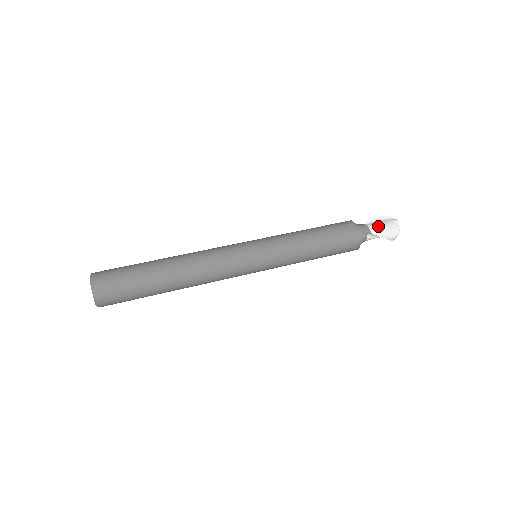
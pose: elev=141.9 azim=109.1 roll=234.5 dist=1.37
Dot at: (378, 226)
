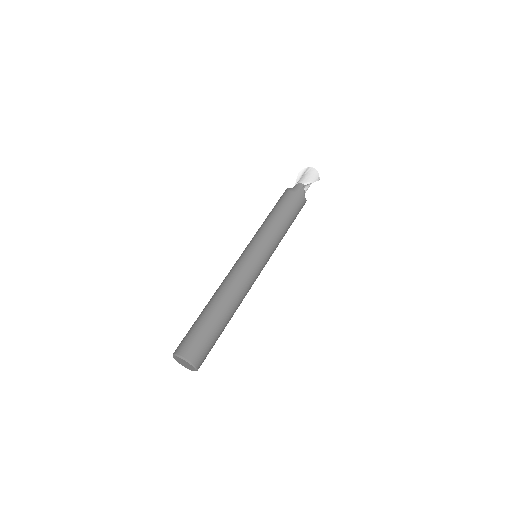
Dot at: (304, 178)
